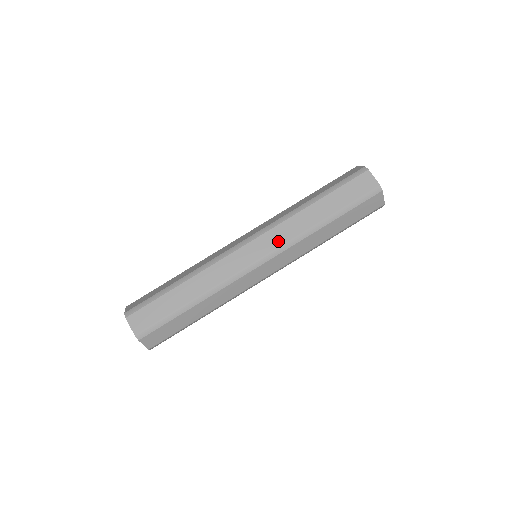
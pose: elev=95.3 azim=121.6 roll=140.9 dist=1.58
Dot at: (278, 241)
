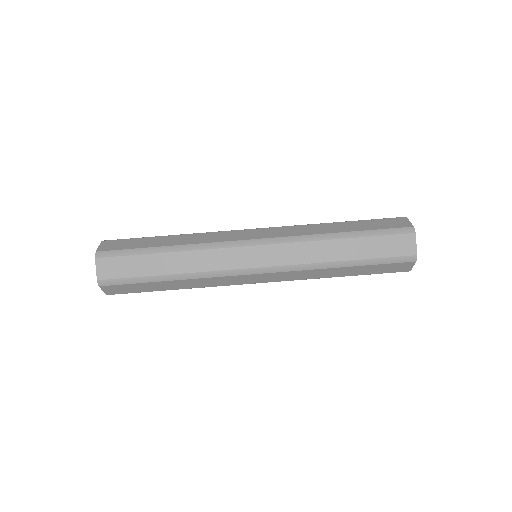
Dot at: (285, 259)
